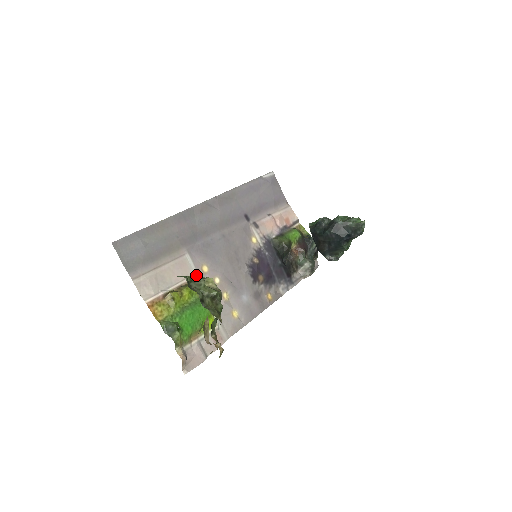
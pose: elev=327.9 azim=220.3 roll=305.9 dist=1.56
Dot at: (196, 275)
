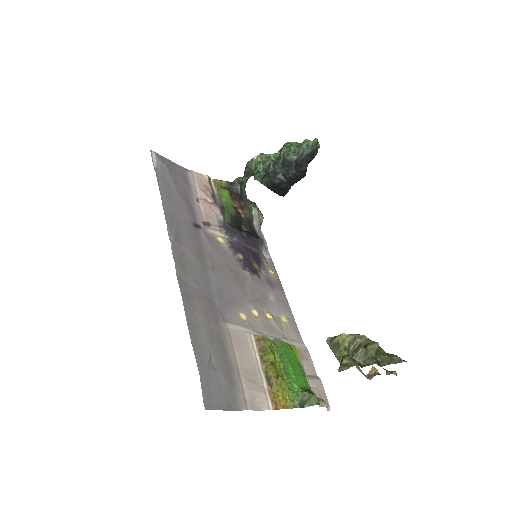
Dot at: (249, 332)
